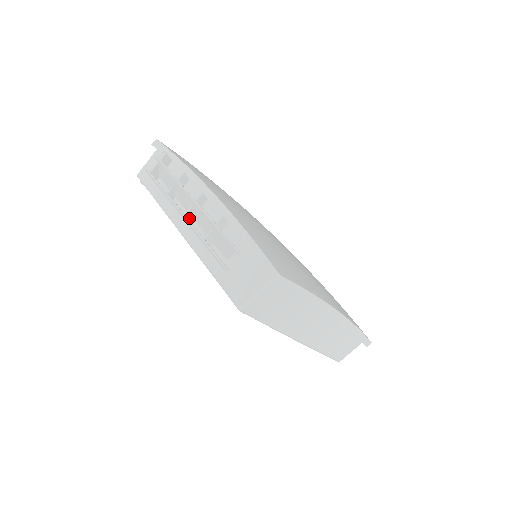
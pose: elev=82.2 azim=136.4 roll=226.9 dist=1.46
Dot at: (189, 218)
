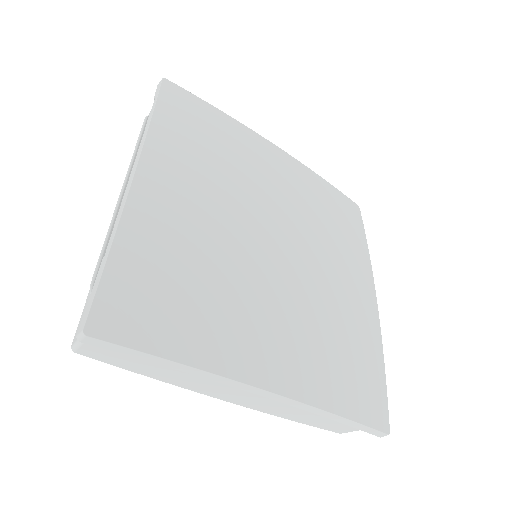
Dot at: occluded
